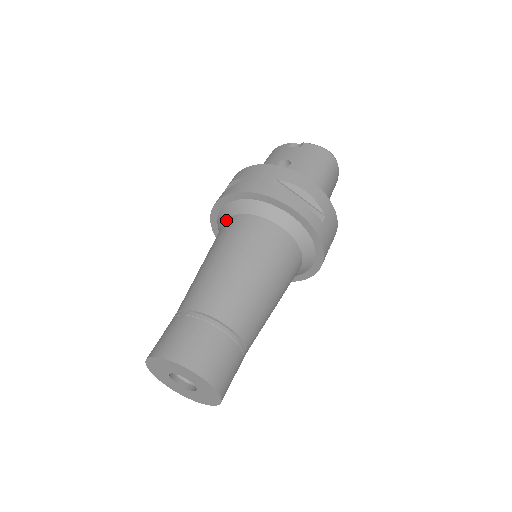
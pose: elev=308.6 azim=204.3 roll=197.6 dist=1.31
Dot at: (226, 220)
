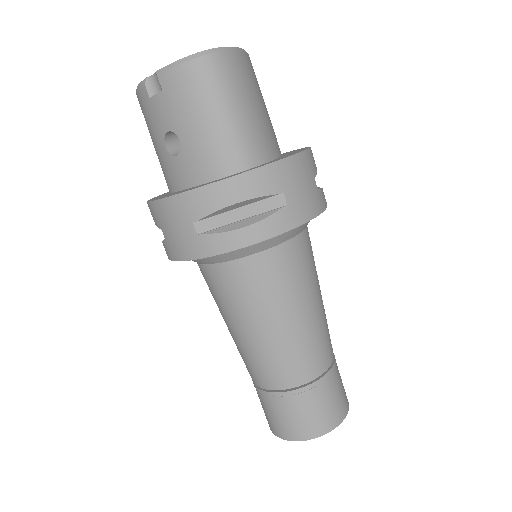
Dot at: occluded
